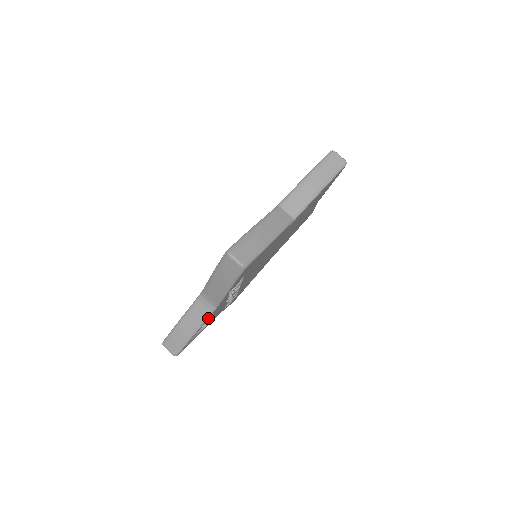
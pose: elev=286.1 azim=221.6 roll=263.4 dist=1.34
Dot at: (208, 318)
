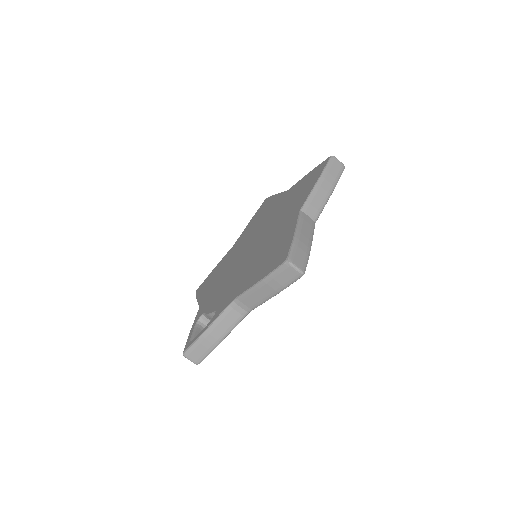
Dot at: (238, 323)
